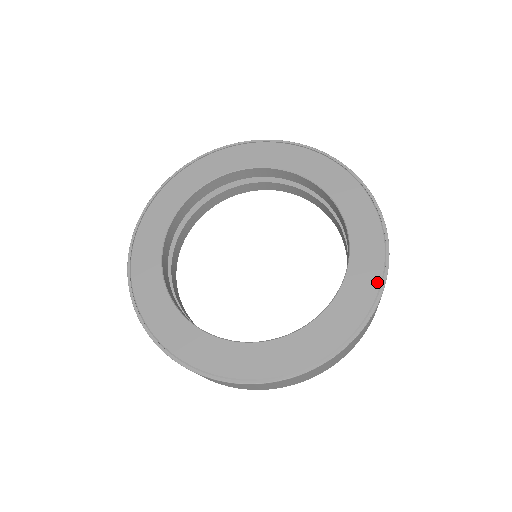
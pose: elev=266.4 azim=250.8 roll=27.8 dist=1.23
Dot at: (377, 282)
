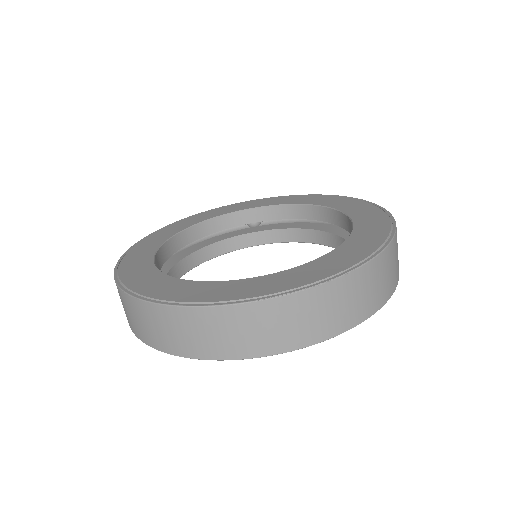
Dot at: (377, 245)
